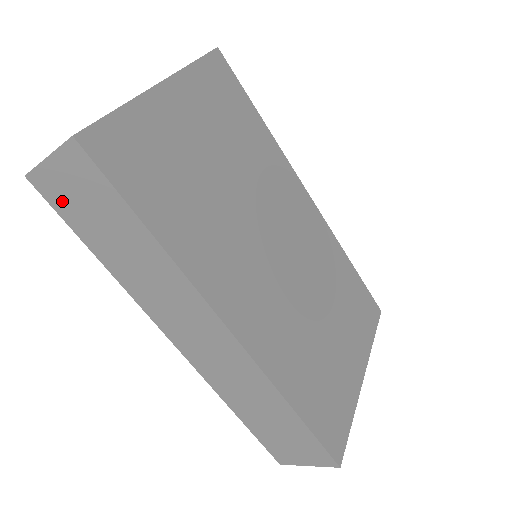
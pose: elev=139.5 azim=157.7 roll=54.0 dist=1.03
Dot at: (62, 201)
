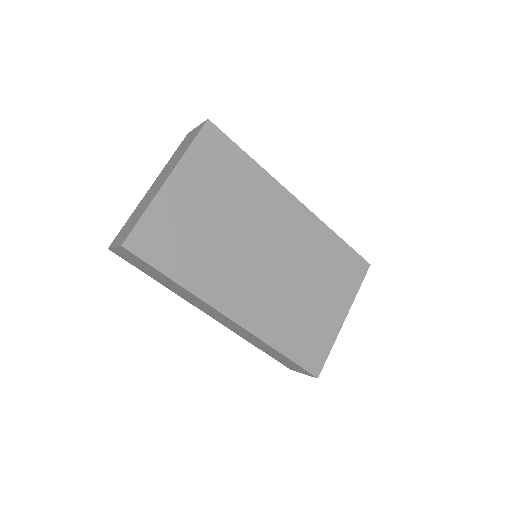
Dot at: (129, 260)
